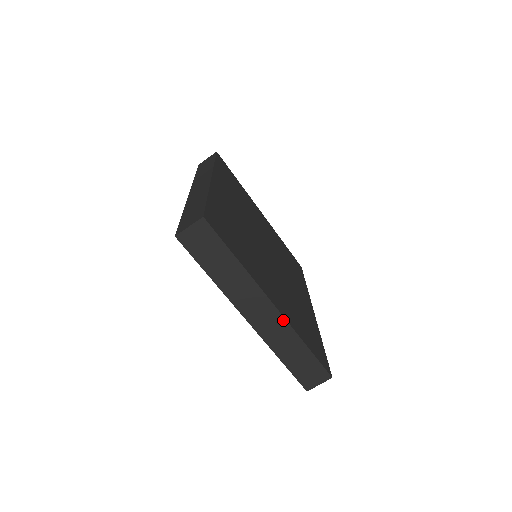
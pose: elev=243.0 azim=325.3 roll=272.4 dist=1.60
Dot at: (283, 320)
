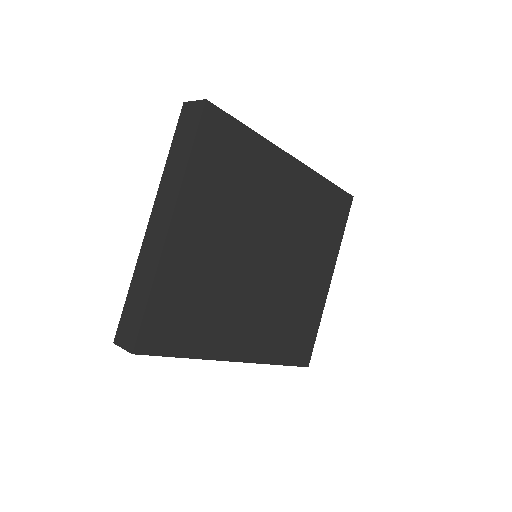
Dot at: (162, 246)
